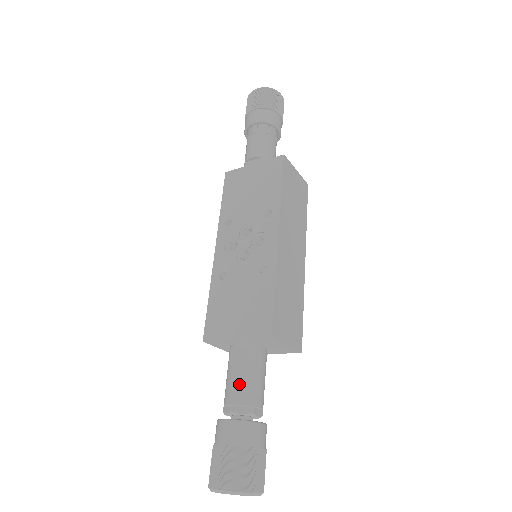
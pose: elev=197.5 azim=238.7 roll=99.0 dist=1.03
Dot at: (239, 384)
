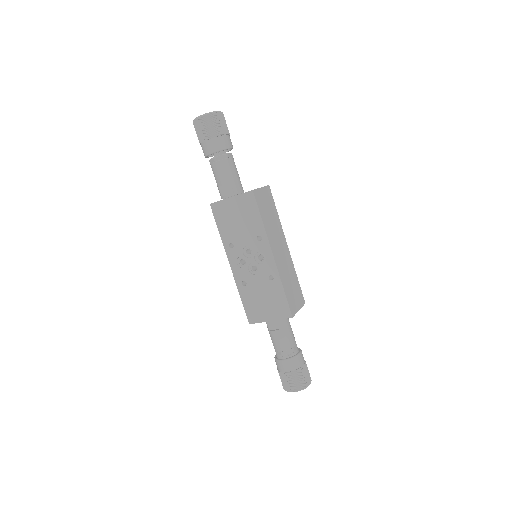
Dot at: (281, 340)
